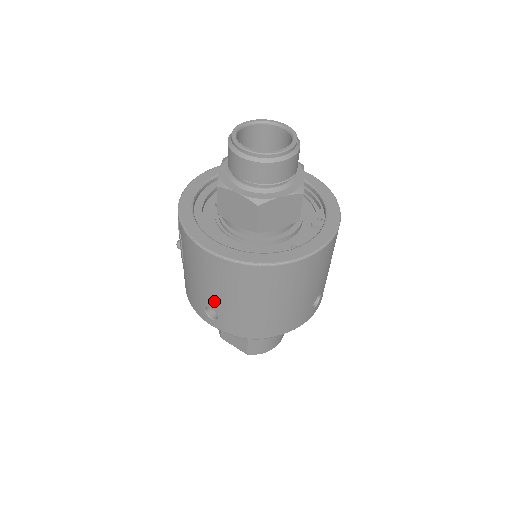
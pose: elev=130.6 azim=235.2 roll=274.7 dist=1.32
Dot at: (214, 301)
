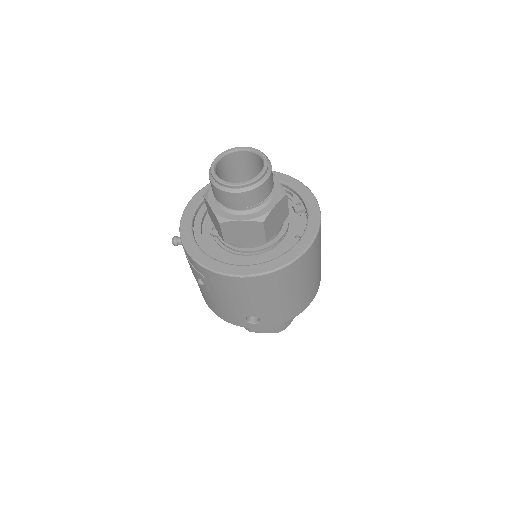
Dot at: (254, 310)
